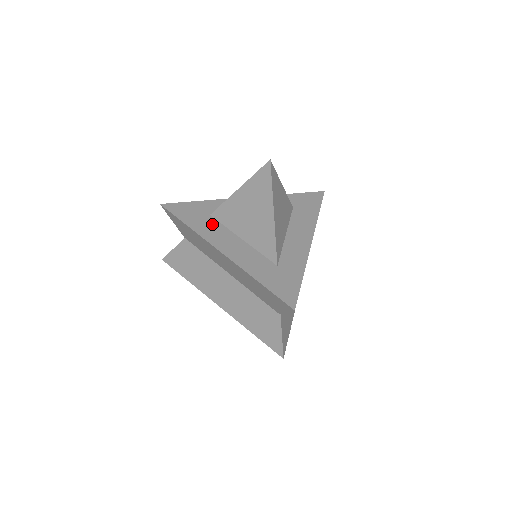
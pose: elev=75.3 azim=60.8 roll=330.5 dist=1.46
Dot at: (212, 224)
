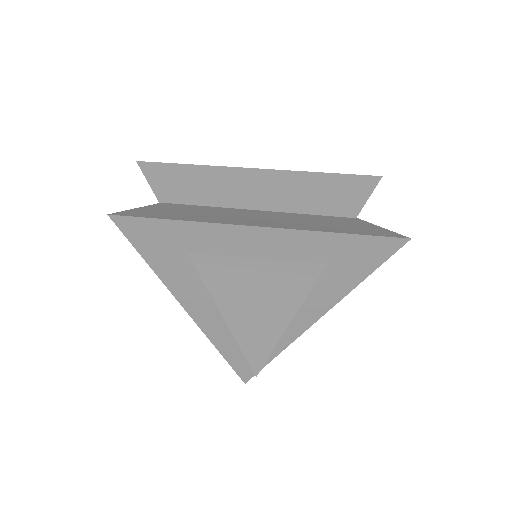
Dot at: (186, 271)
